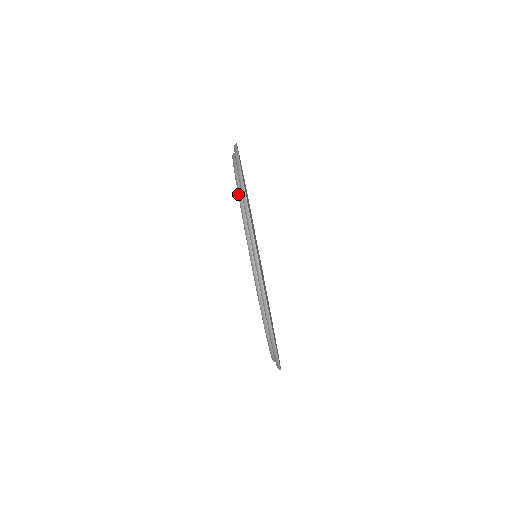
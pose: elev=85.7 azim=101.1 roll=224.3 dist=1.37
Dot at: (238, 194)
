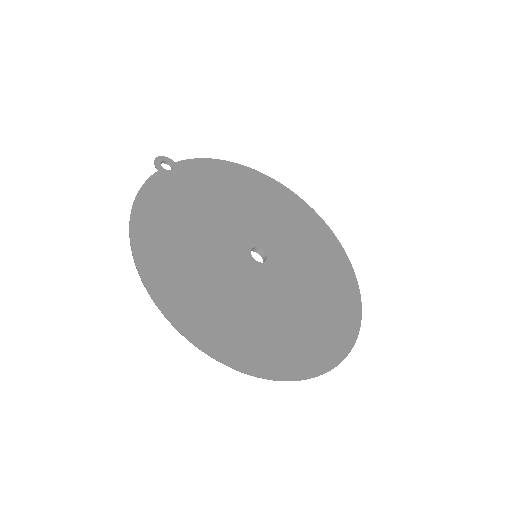
Dot at: occluded
